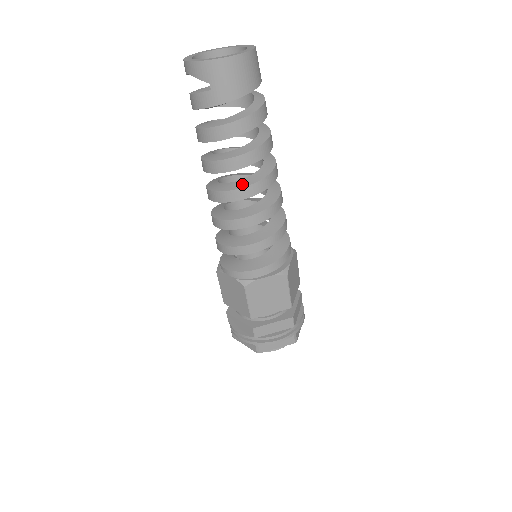
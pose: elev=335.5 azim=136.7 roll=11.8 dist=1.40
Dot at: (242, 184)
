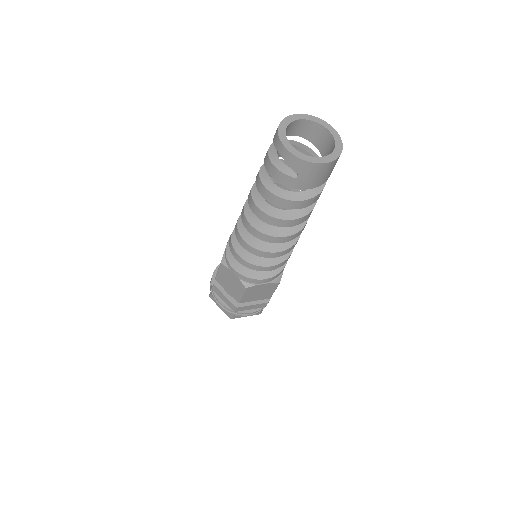
Dot at: (281, 233)
